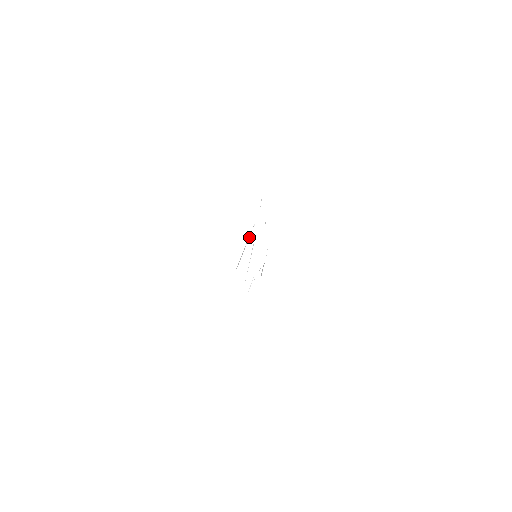
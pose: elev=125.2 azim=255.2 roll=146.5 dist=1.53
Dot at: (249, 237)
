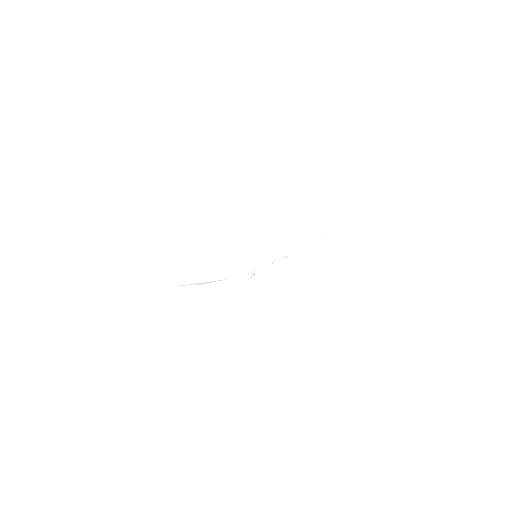
Dot at: (199, 261)
